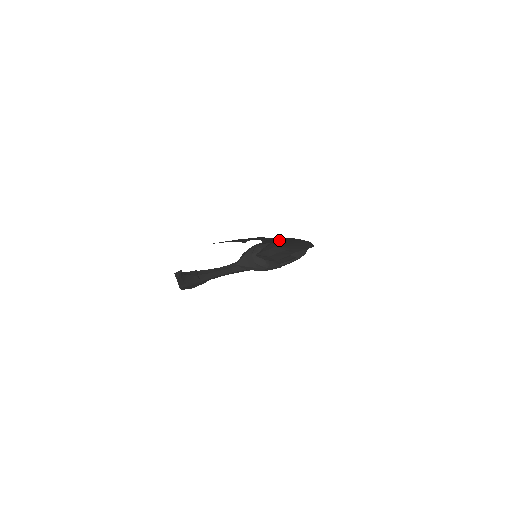
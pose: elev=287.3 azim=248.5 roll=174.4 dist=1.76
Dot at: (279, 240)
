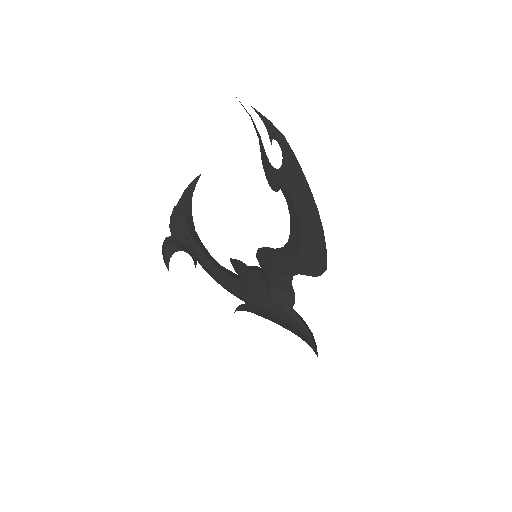
Dot at: (296, 187)
